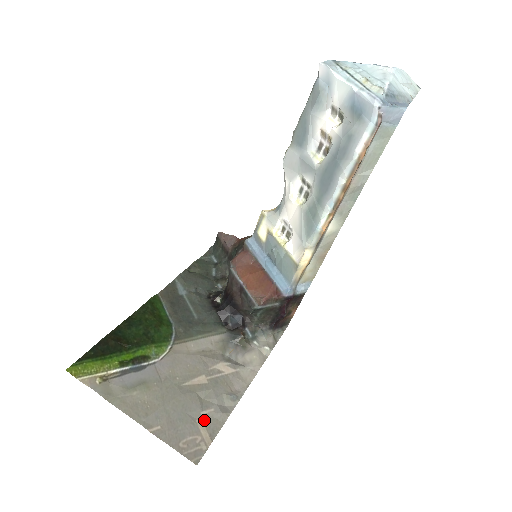
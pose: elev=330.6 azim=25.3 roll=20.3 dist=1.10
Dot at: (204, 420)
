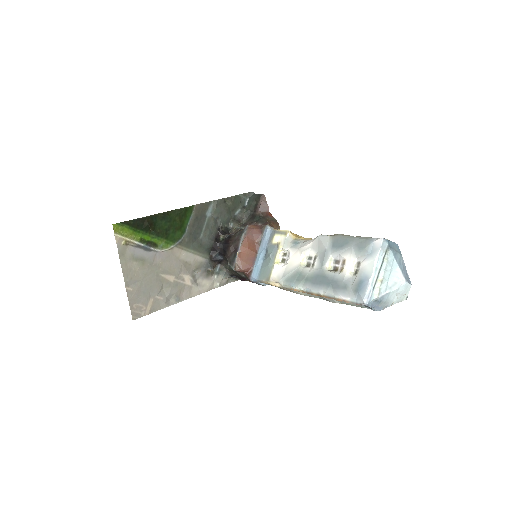
Dot at: (154, 301)
